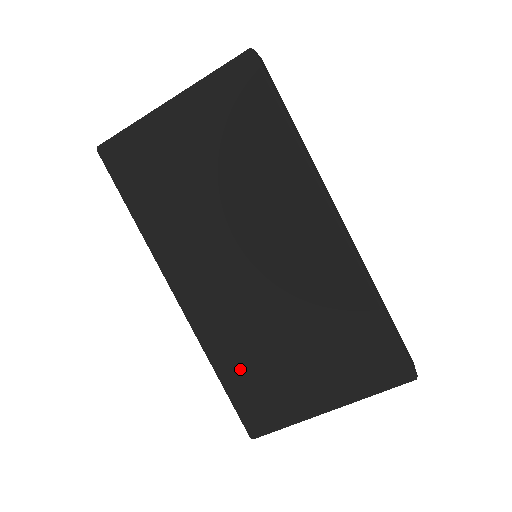
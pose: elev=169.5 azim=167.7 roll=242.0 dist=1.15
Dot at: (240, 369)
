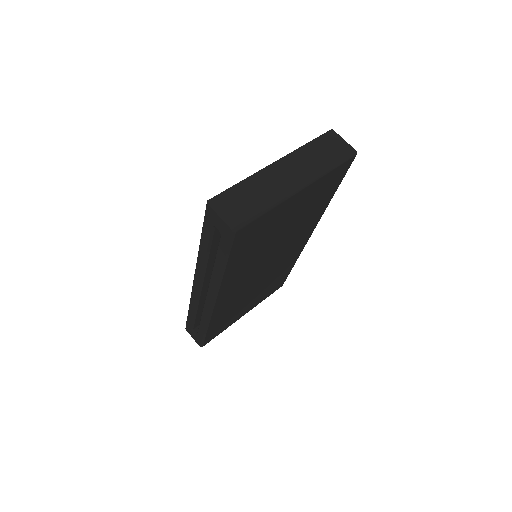
Dot at: (221, 321)
